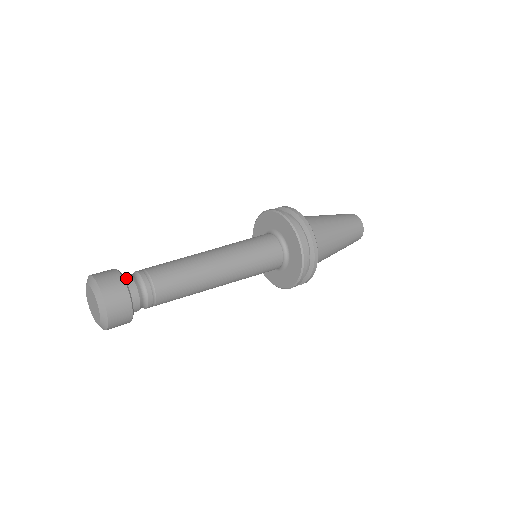
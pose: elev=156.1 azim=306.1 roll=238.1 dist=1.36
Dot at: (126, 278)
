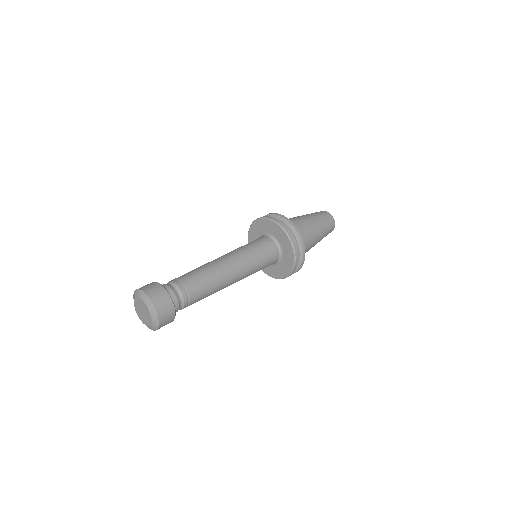
Dot at: occluded
